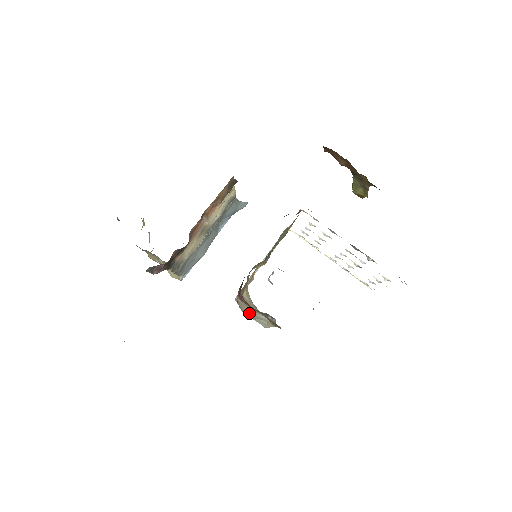
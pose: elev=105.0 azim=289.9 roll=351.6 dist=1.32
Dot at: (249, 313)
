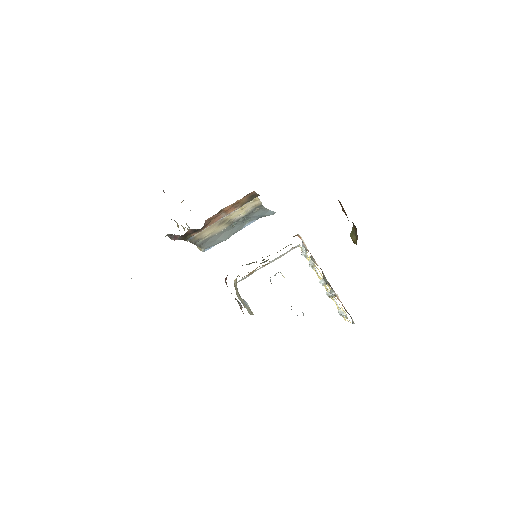
Dot at: (239, 297)
